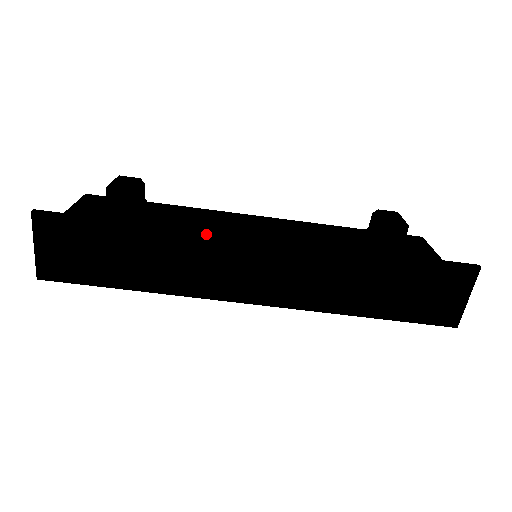
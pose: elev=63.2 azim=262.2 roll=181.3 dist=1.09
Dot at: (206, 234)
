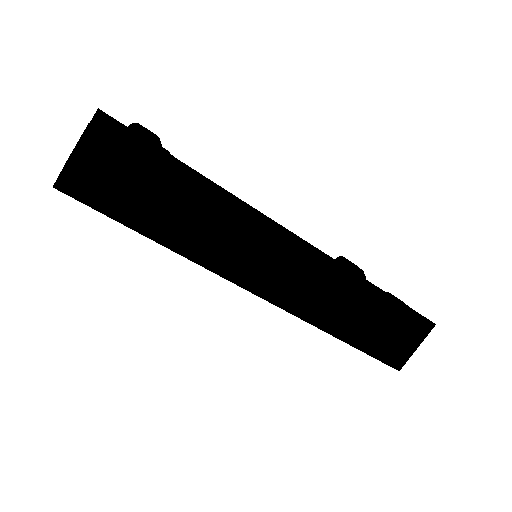
Dot at: (260, 213)
